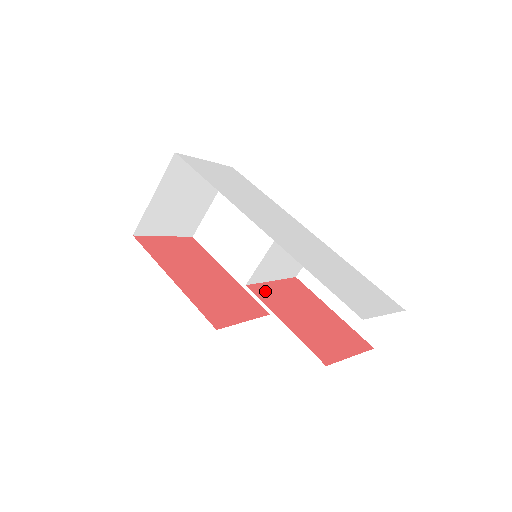
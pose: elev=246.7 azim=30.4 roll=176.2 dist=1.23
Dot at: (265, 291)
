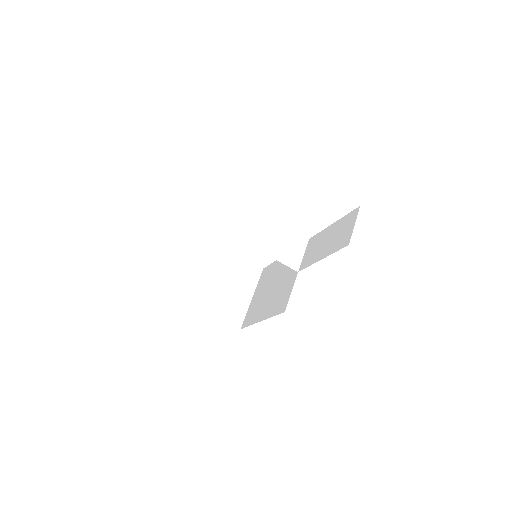
Dot at: occluded
